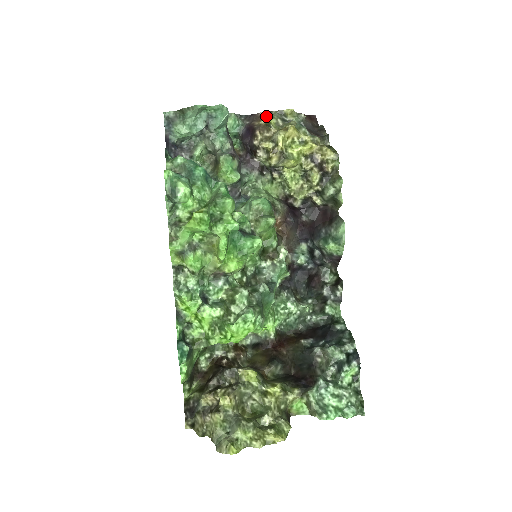
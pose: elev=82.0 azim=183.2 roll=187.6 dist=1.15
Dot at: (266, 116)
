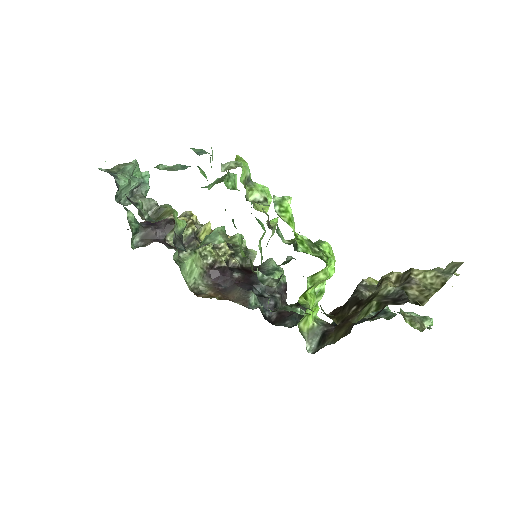
Dot at: occluded
